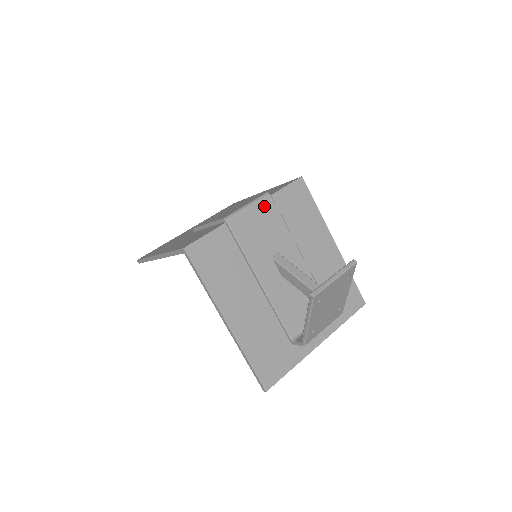
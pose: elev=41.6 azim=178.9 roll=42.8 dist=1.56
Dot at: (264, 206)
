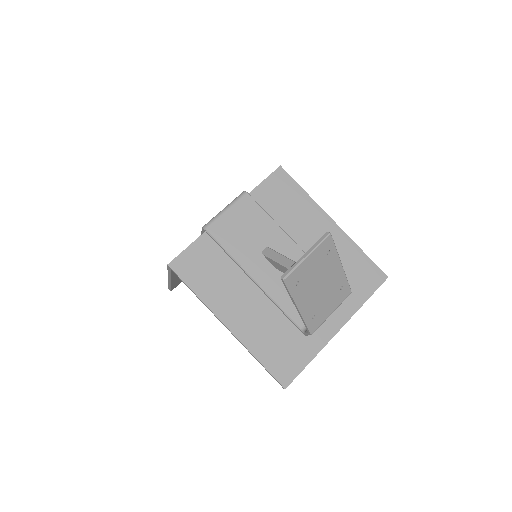
Dot at: (242, 205)
